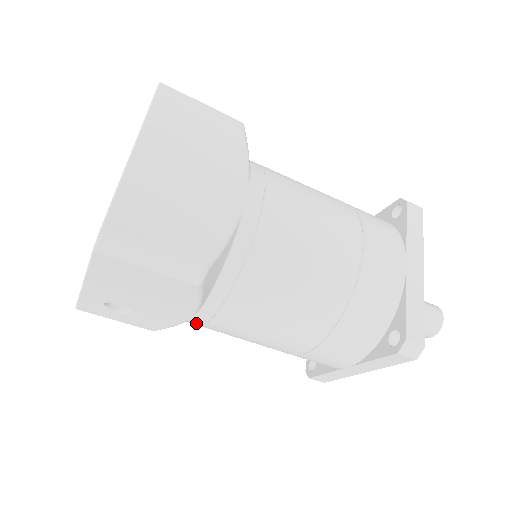
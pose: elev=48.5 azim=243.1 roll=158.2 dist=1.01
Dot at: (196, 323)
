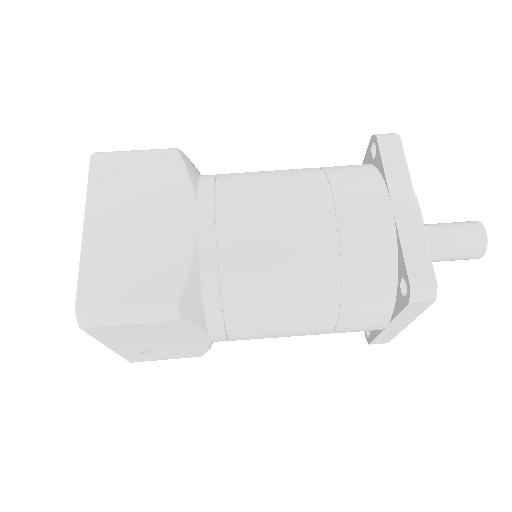
Dot at: occluded
